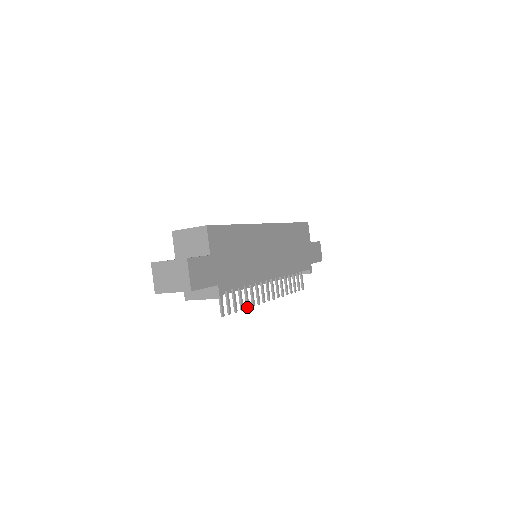
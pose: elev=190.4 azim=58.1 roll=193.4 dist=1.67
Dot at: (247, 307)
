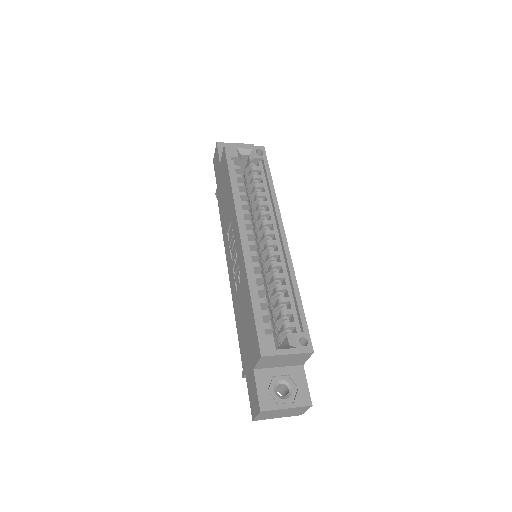
Dot at: occluded
